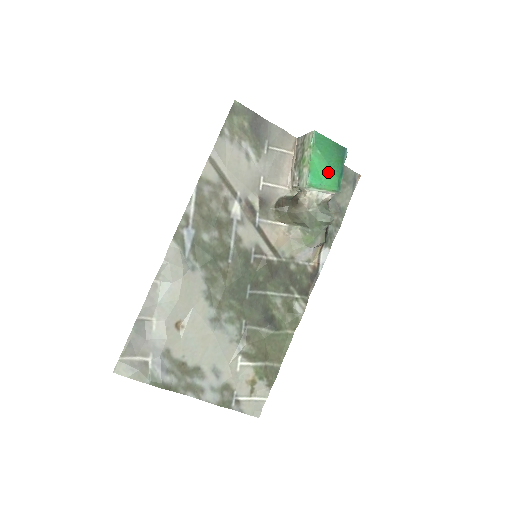
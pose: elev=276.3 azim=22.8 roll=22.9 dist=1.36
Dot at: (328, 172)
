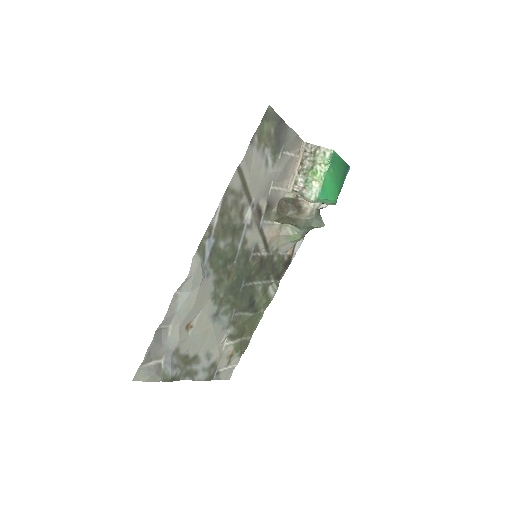
Dot at: (333, 188)
